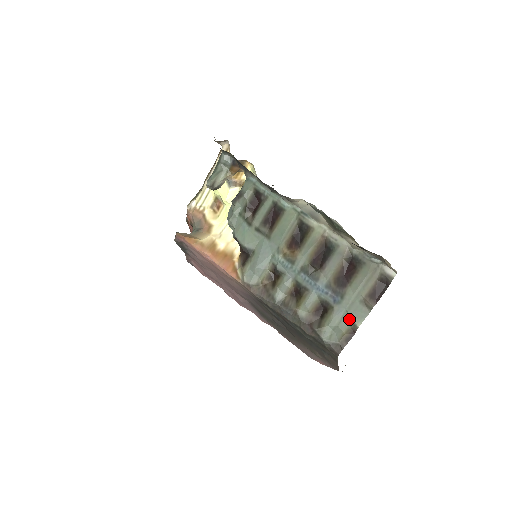
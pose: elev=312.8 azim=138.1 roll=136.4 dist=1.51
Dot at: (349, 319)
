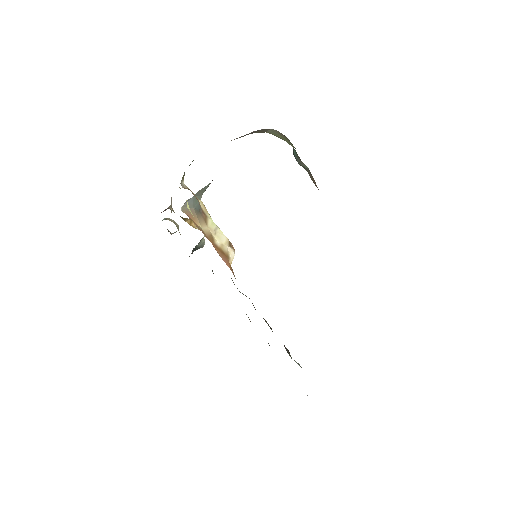
Dot at: occluded
